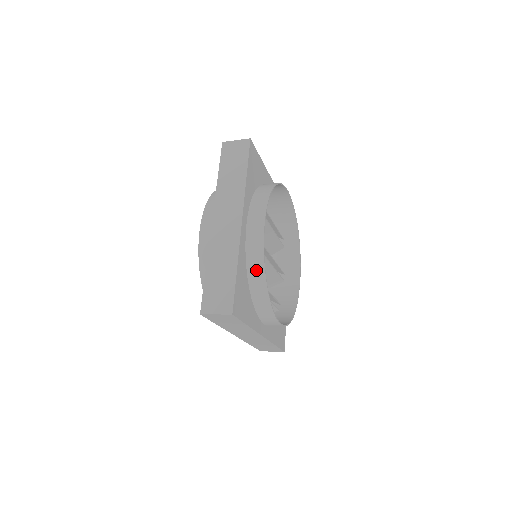
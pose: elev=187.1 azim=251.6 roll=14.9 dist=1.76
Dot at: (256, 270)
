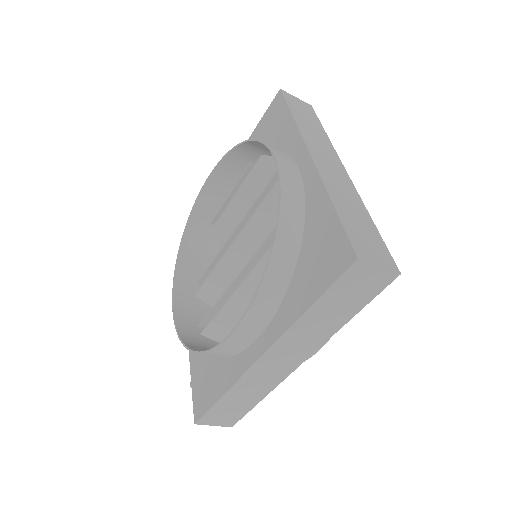
Dot at: occluded
